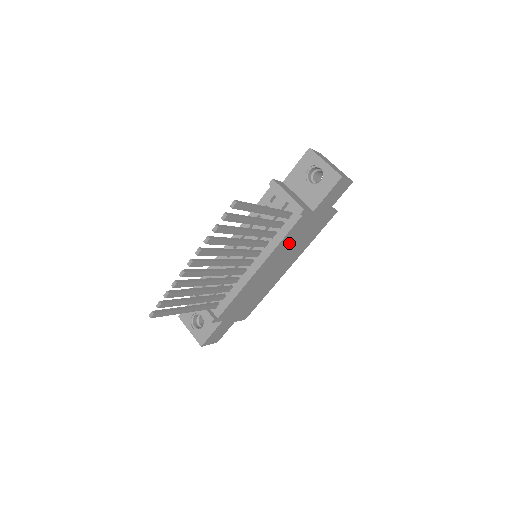
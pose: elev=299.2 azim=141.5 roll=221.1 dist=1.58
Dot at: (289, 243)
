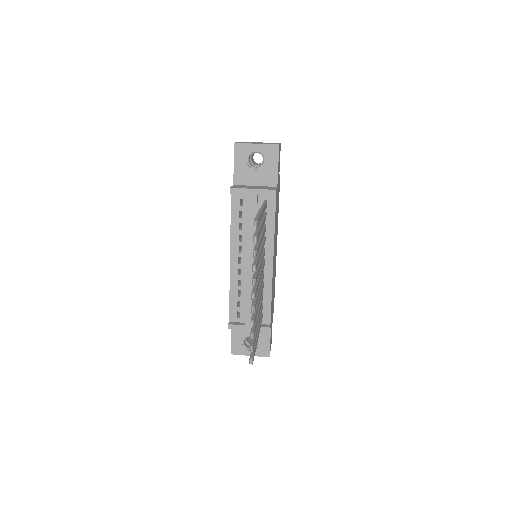
Dot at: occluded
